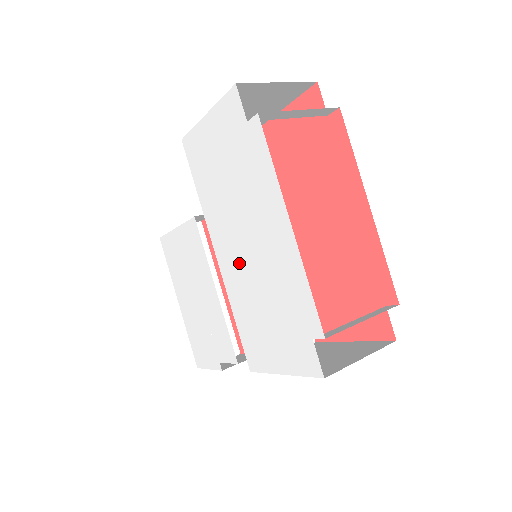
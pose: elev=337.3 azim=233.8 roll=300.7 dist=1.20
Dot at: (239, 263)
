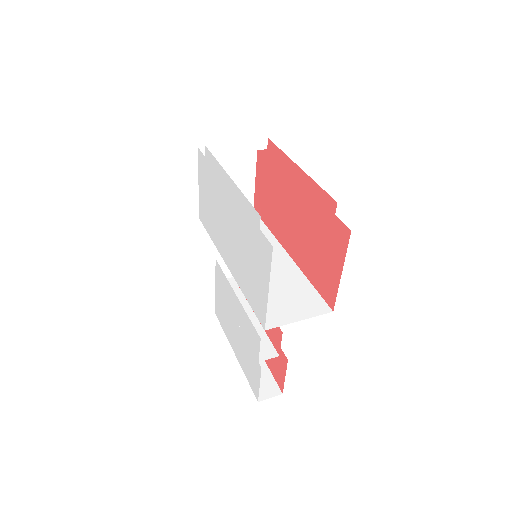
Dot at: (232, 248)
